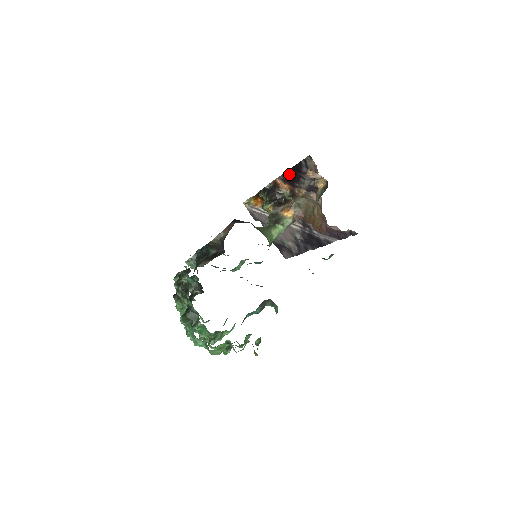
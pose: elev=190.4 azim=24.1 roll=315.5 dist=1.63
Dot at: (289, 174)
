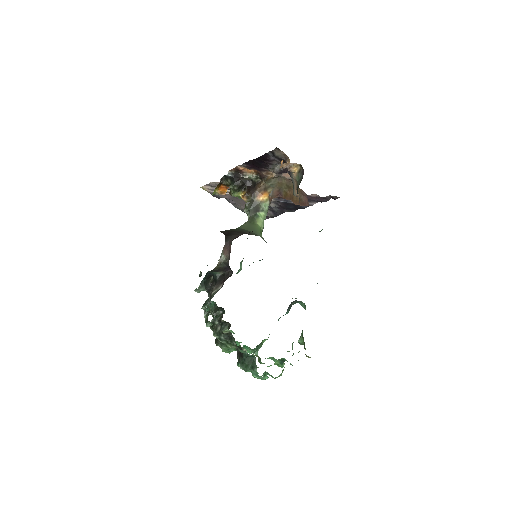
Dot at: (253, 162)
